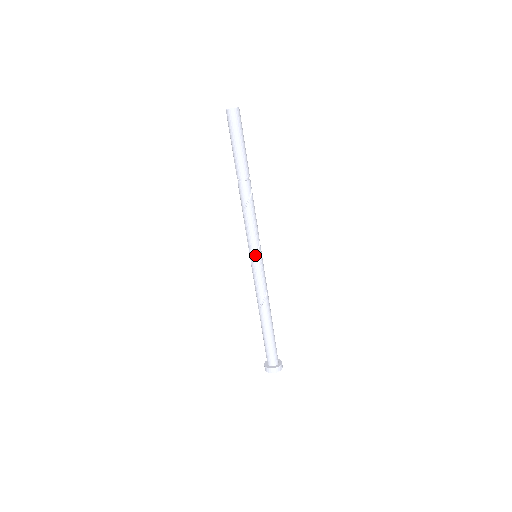
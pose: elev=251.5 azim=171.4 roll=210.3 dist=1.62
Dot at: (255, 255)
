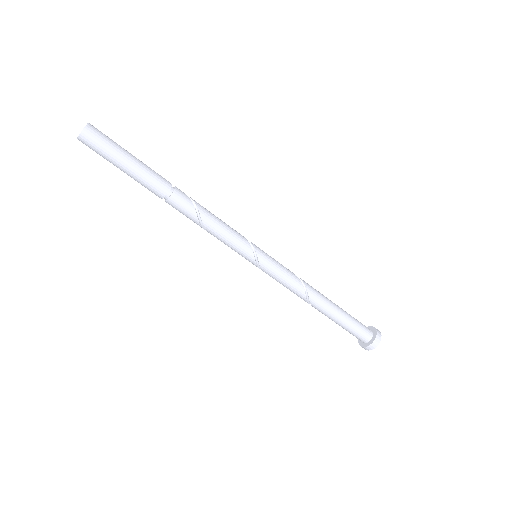
Dot at: (255, 255)
